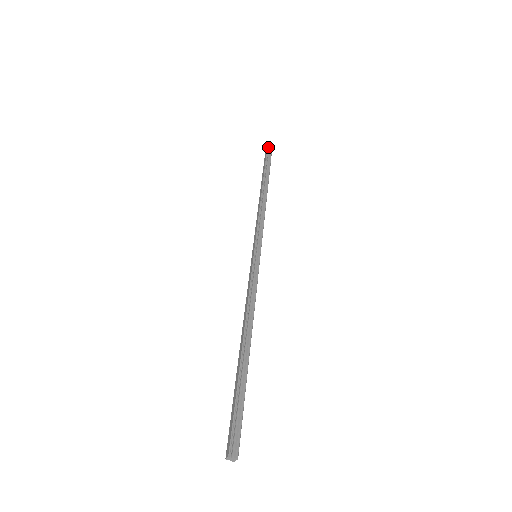
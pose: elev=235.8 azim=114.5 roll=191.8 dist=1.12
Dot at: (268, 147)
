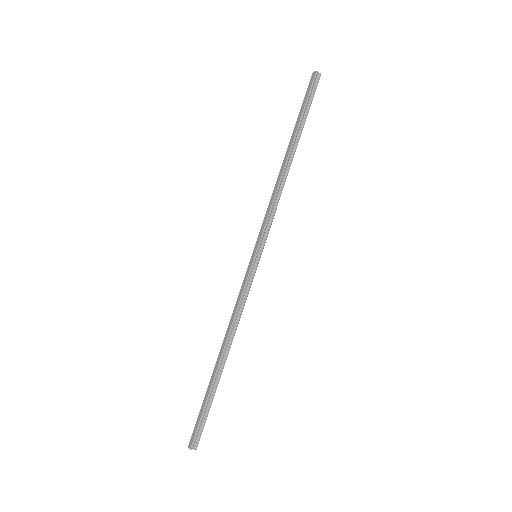
Dot at: (317, 71)
